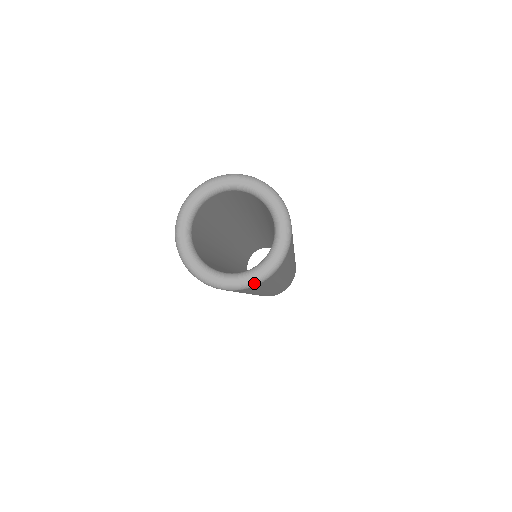
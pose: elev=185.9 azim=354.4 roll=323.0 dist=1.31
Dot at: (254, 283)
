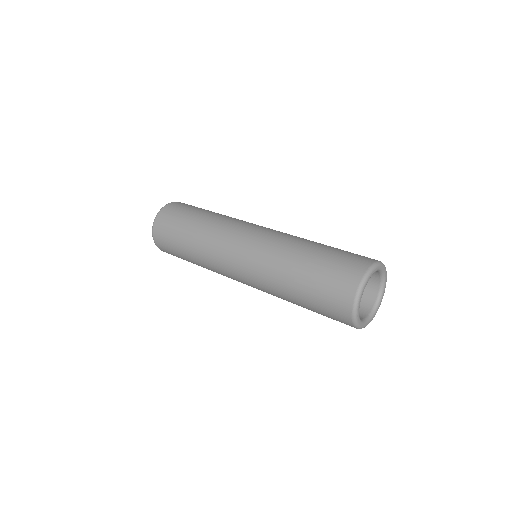
Dot at: (384, 291)
